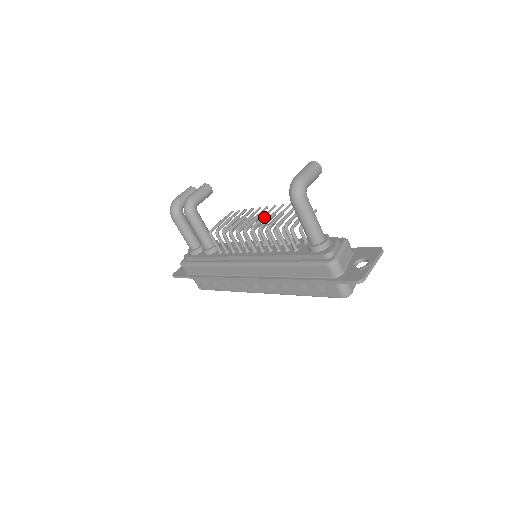
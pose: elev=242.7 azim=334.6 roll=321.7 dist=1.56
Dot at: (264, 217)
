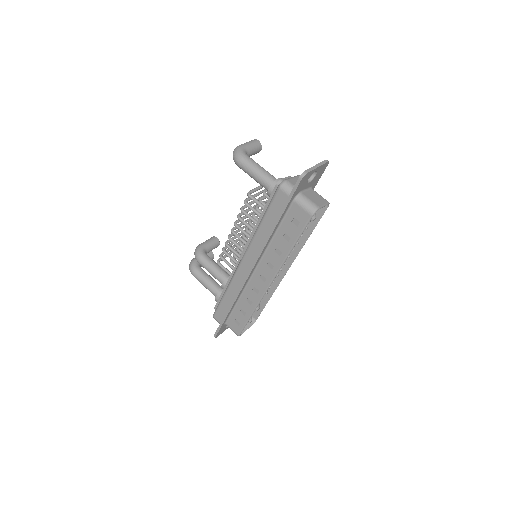
Dot at: (246, 216)
